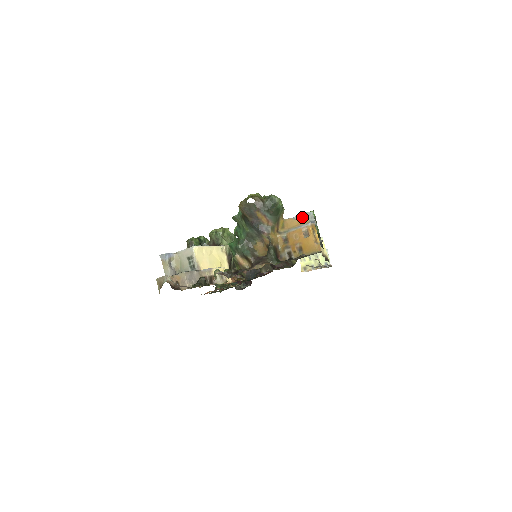
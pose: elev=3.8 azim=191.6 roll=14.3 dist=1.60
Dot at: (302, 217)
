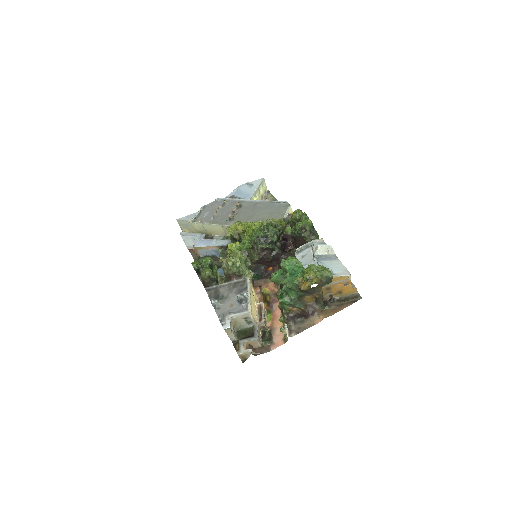
Dot at: (323, 251)
